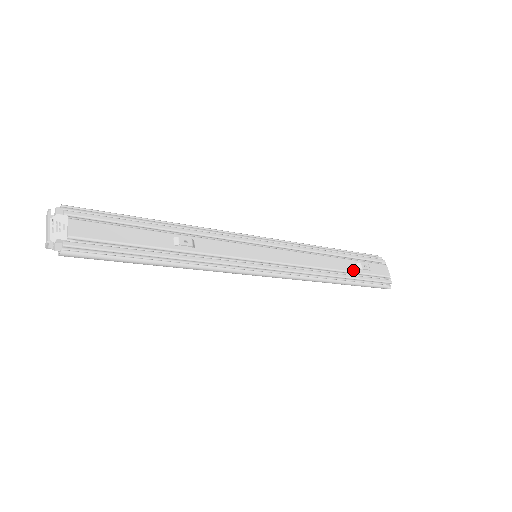
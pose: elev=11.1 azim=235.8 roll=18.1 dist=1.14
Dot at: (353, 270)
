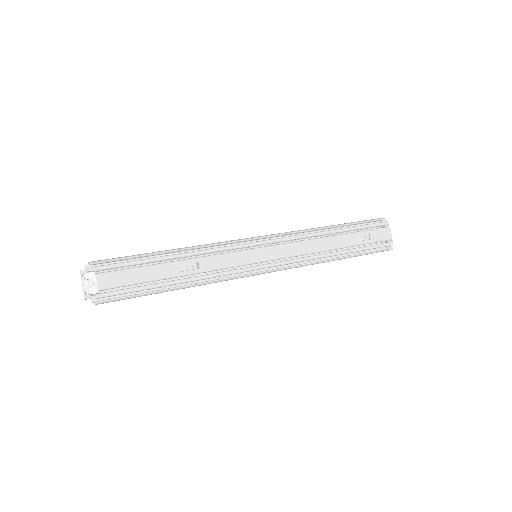
Dot at: (352, 244)
